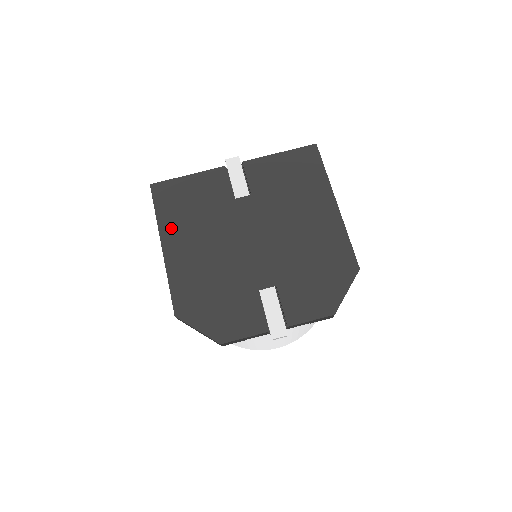
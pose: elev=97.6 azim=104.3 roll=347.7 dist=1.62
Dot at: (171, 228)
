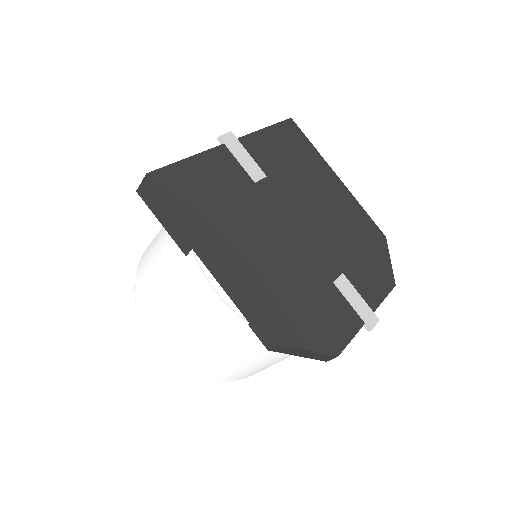
Dot at: (209, 230)
